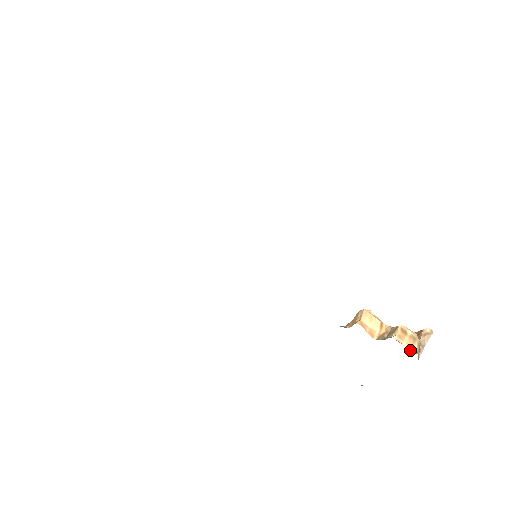
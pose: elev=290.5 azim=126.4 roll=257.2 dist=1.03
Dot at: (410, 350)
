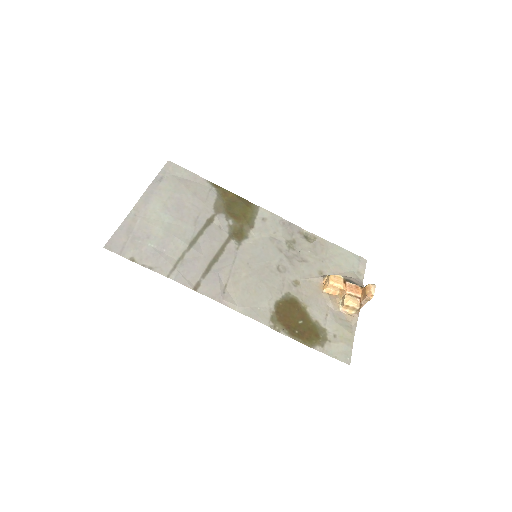
Dot at: (351, 313)
